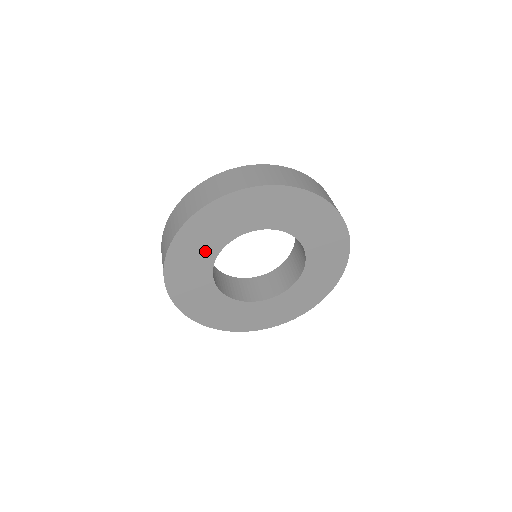
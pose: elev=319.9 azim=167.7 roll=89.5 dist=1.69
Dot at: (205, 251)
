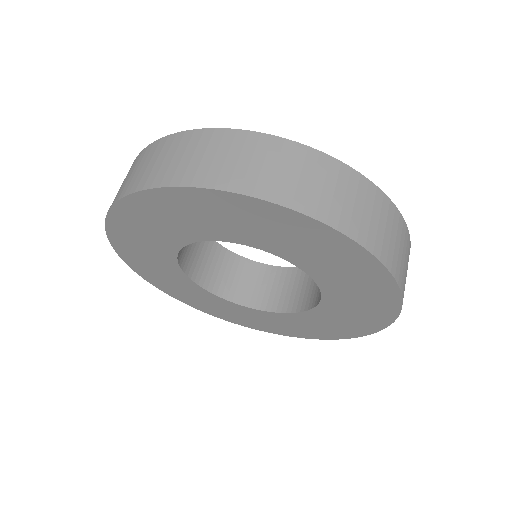
Dot at: (194, 226)
